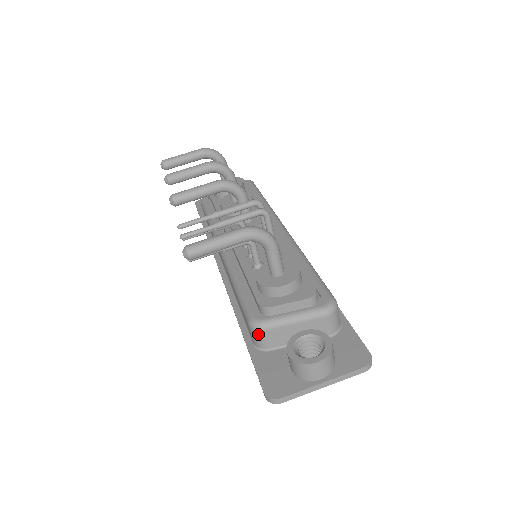
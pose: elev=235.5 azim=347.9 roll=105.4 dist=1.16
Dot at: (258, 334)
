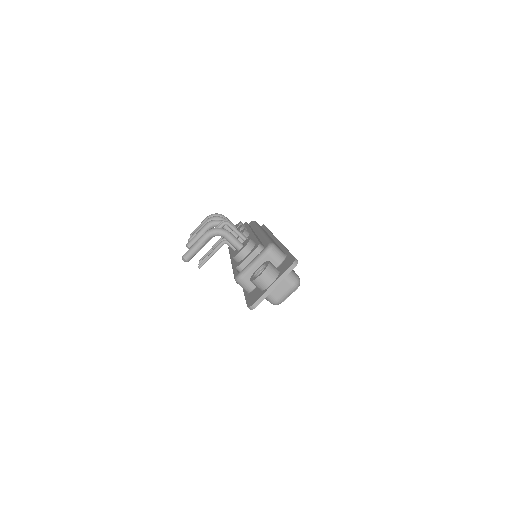
Dot at: (241, 283)
